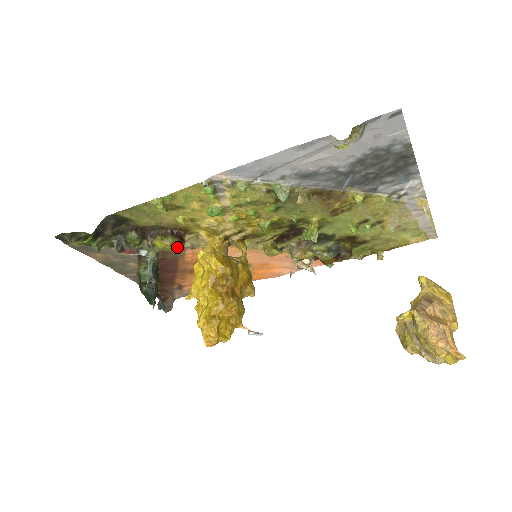
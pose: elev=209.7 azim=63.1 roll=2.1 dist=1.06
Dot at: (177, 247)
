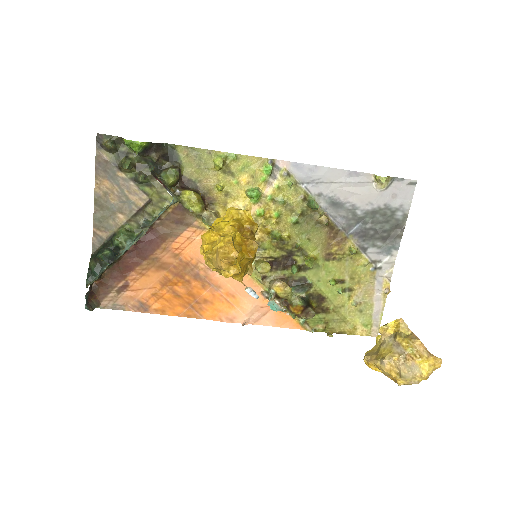
Dot at: (199, 207)
